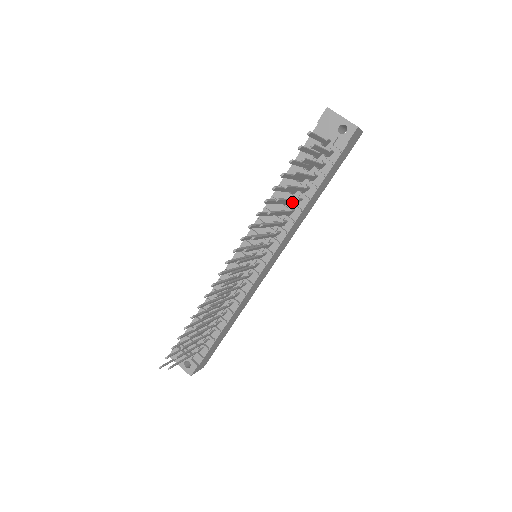
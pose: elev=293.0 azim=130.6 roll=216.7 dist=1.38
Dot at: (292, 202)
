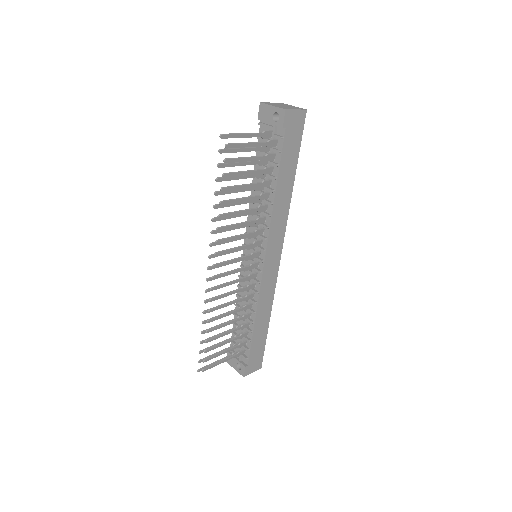
Dot at: (253, 199)
